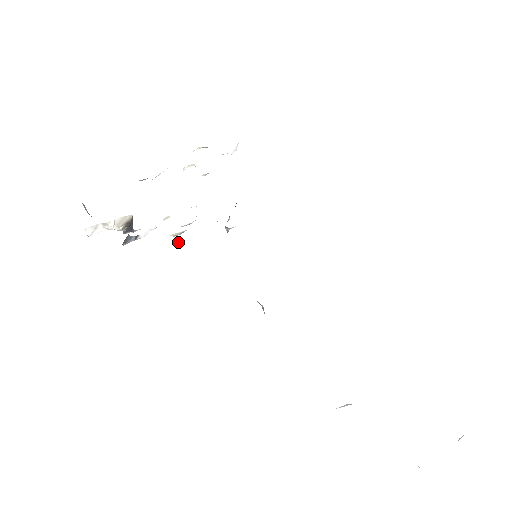
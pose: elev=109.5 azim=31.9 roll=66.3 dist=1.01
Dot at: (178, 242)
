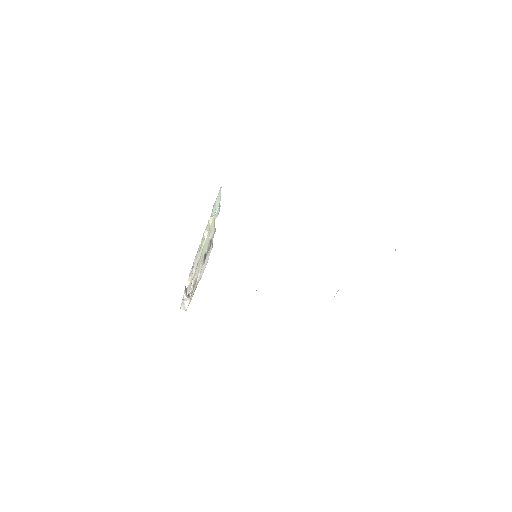
Dot at: occluded
